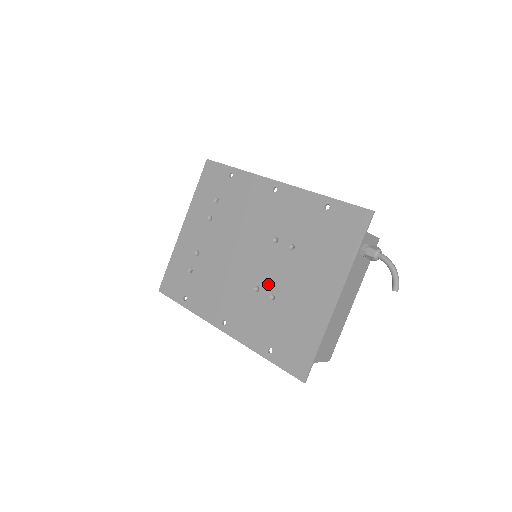
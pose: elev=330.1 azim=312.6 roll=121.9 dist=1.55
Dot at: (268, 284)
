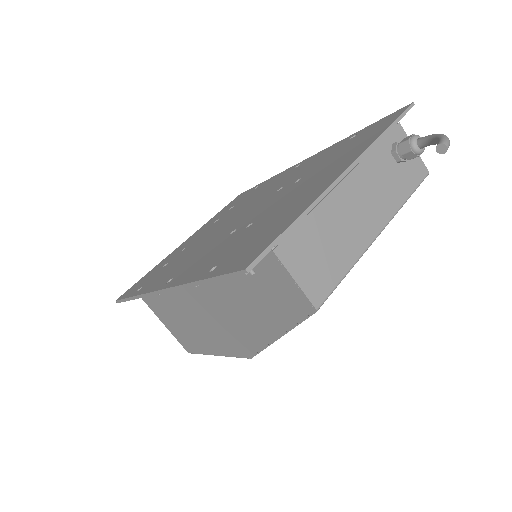
Dot at: (251, 219)
